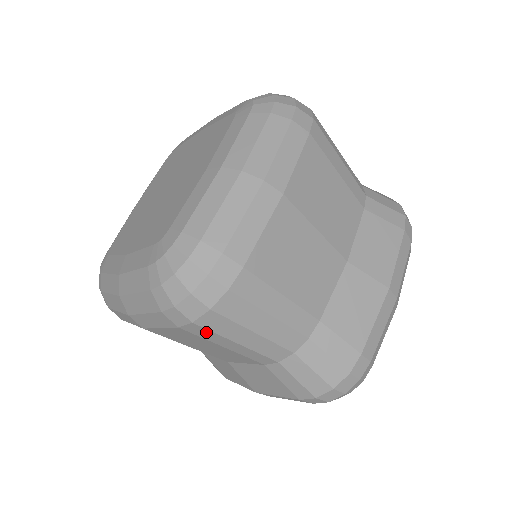
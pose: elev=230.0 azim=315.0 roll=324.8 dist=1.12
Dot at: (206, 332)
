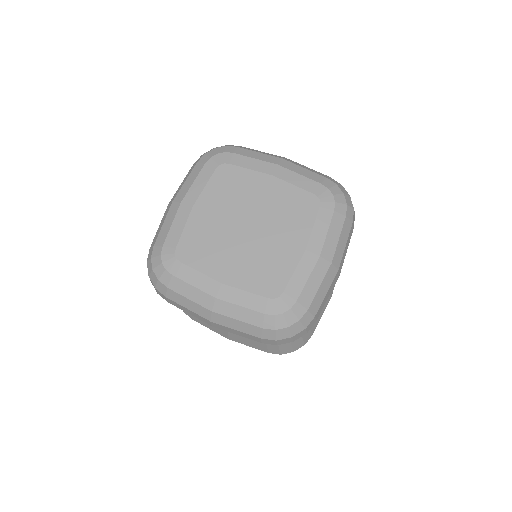
Dot at: occluded
